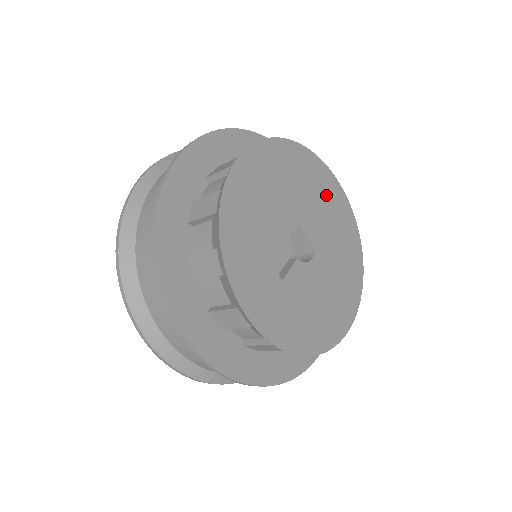
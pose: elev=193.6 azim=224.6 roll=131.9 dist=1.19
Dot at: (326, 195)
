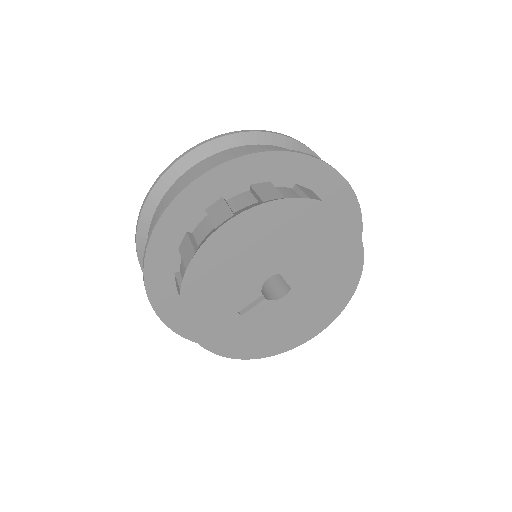
Dot at: (328, 241)
